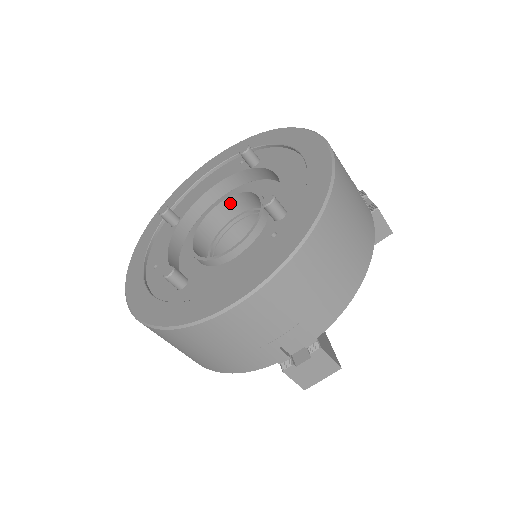
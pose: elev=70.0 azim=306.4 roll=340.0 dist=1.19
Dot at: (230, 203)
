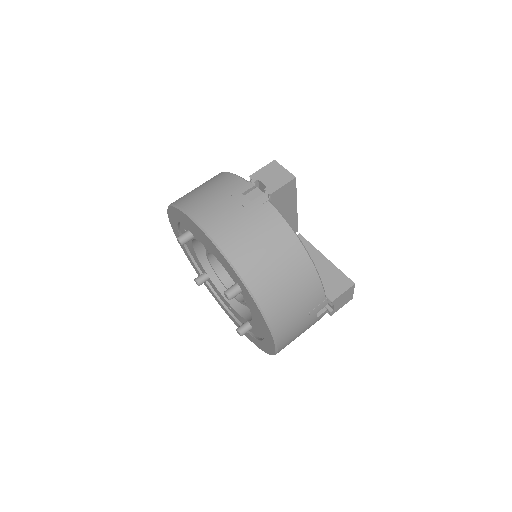
Dot at: occluded
